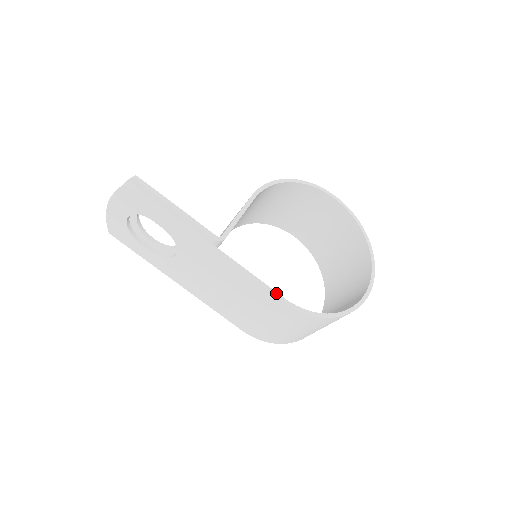
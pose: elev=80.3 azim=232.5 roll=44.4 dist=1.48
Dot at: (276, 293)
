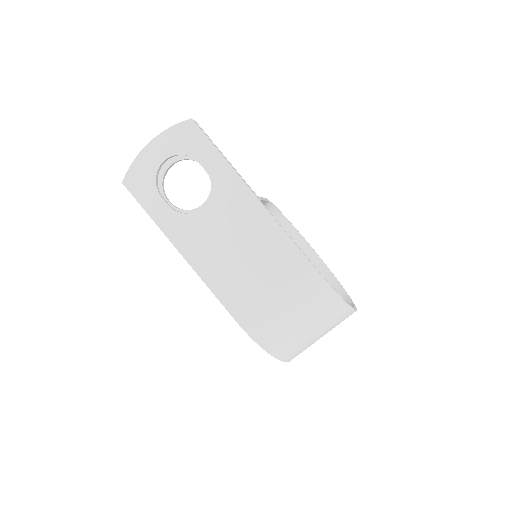
Dot at: occluded
